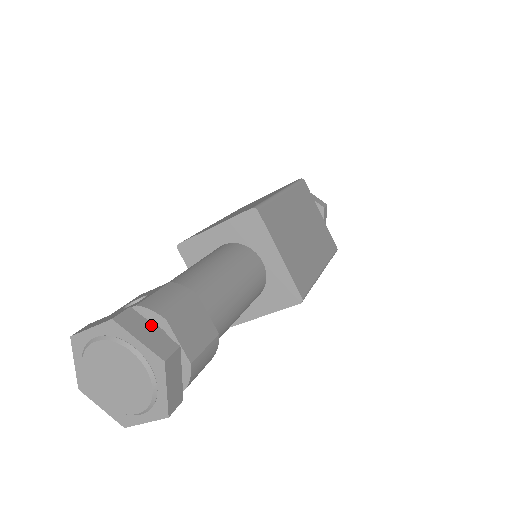
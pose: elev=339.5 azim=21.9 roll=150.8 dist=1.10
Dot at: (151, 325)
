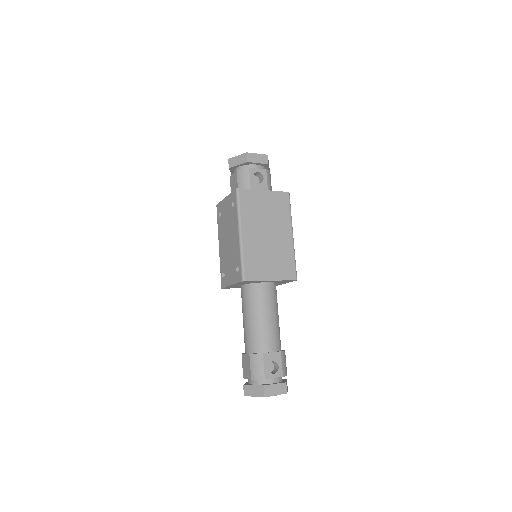
Dot at: occluded
